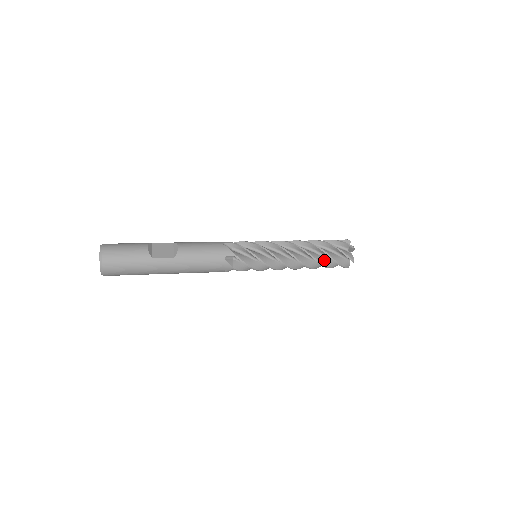
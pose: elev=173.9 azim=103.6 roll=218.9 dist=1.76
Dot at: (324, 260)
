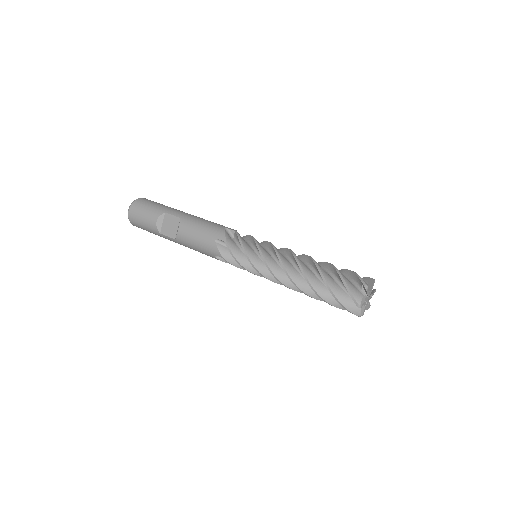
Dot at: occluded
